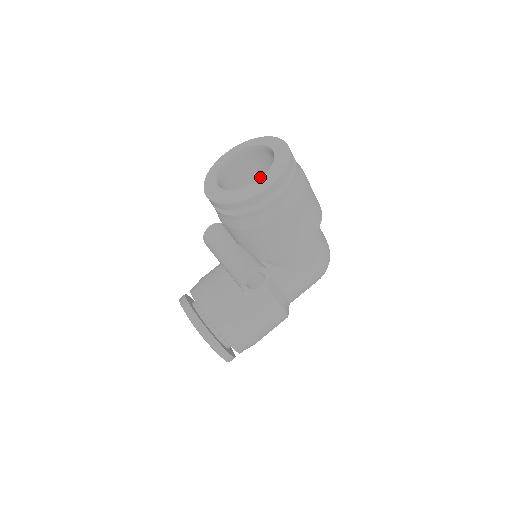
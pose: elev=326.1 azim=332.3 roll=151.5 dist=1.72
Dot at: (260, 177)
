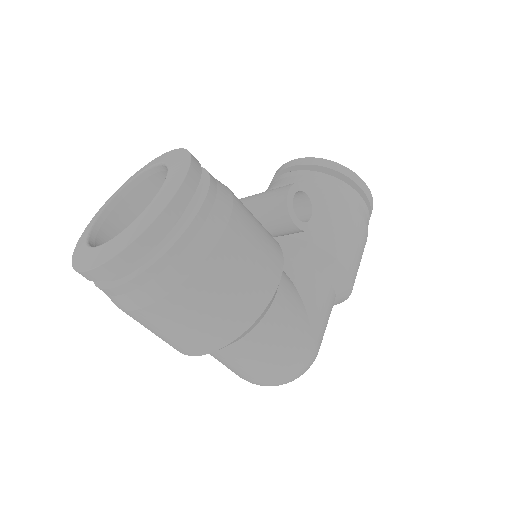
Dot at: occluded
